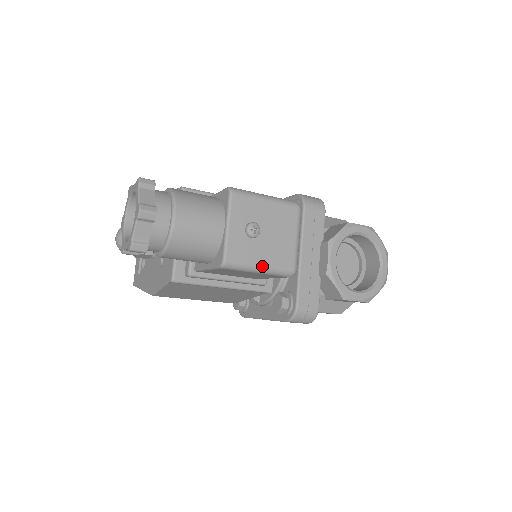
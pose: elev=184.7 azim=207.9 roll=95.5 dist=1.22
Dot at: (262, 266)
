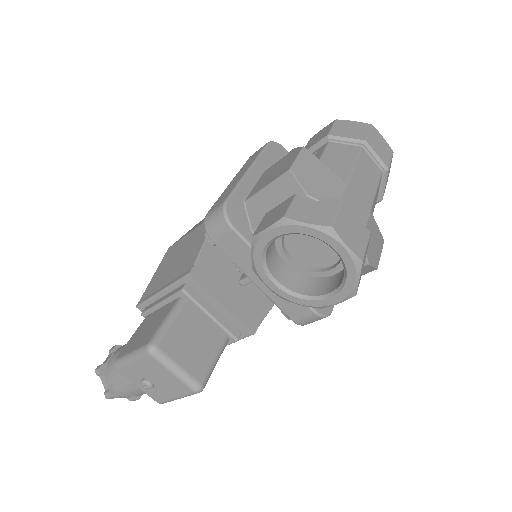
Dot at: (177, 398)
